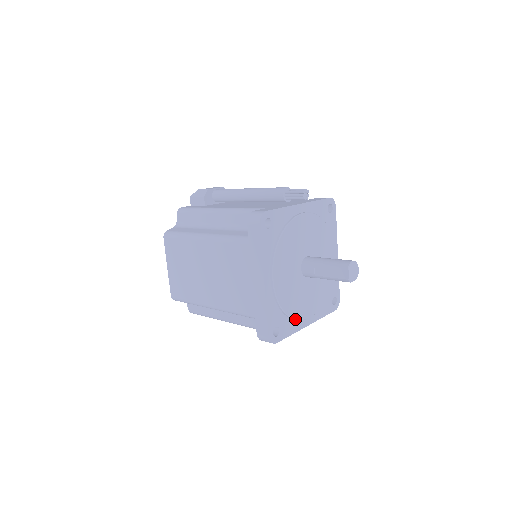
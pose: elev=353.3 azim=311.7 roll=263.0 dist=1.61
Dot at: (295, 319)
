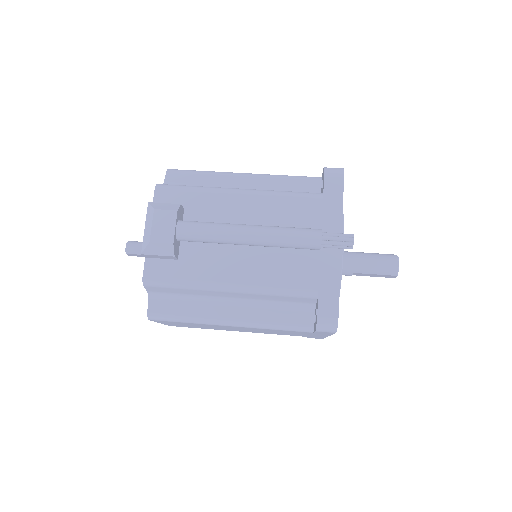
Dot at: occluded
